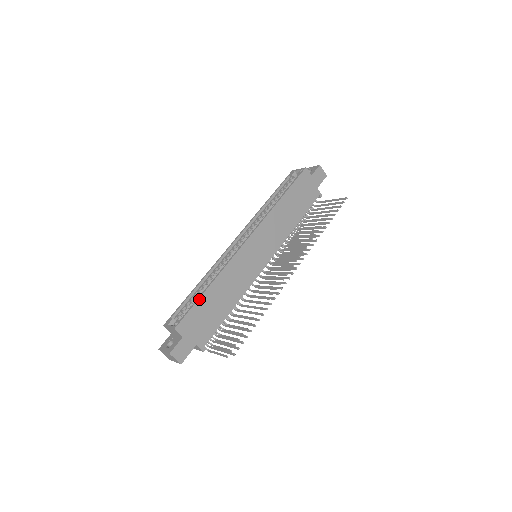
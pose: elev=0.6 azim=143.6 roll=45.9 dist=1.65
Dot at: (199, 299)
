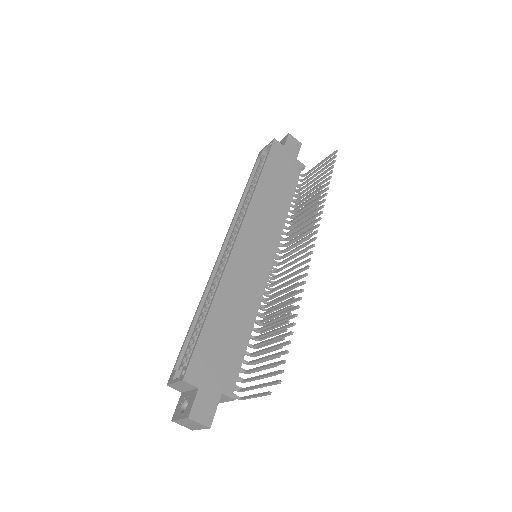
Dot at: (203, 328)
